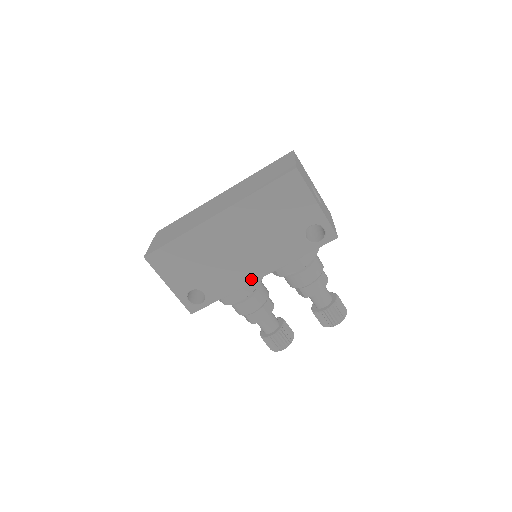
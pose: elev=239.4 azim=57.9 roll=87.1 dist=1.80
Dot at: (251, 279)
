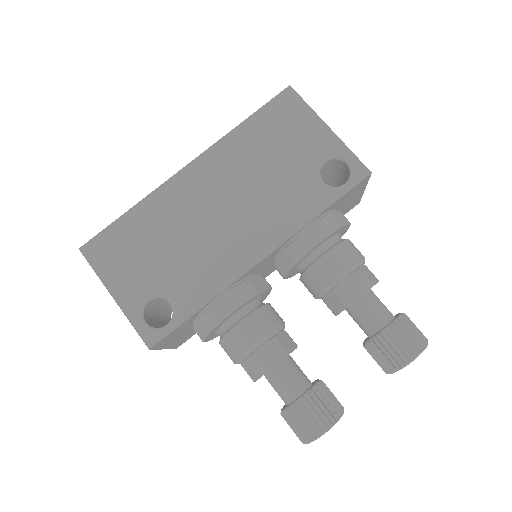
Dot at: (246, 264)
